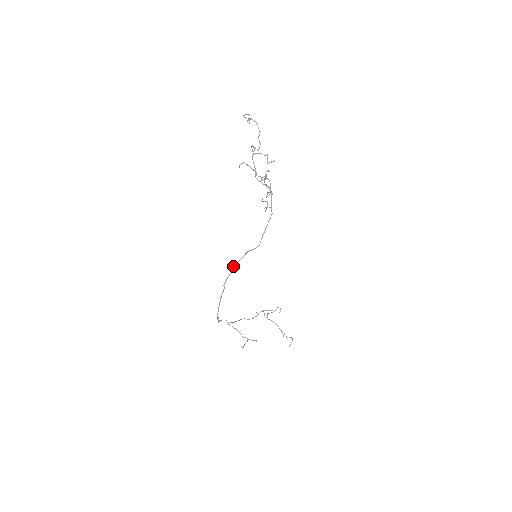
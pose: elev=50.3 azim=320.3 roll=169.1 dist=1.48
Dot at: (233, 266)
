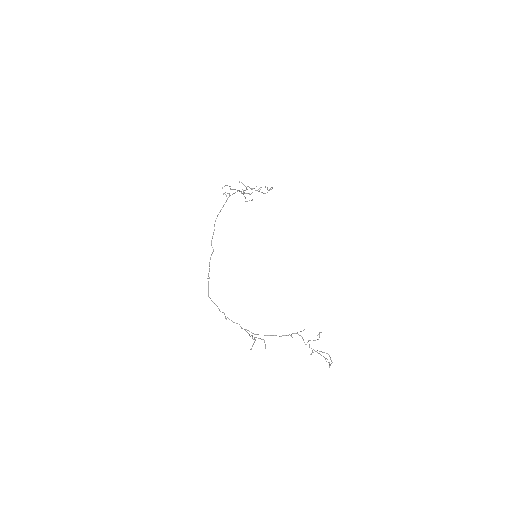
Dot at: occluded
